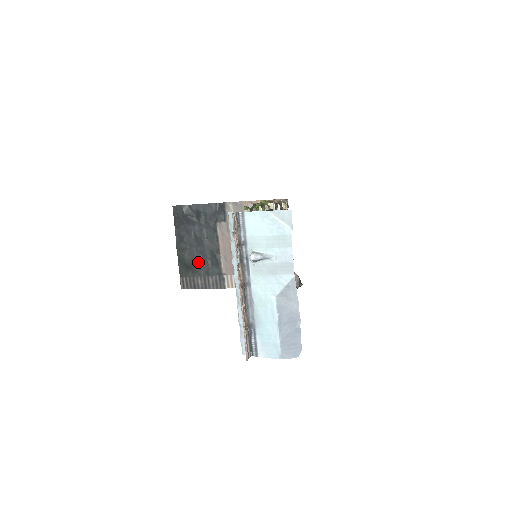
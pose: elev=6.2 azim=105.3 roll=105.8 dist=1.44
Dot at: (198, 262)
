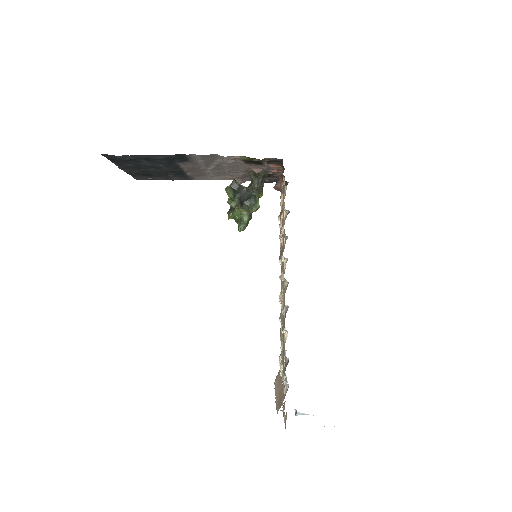
Dot at: (155, 173)
